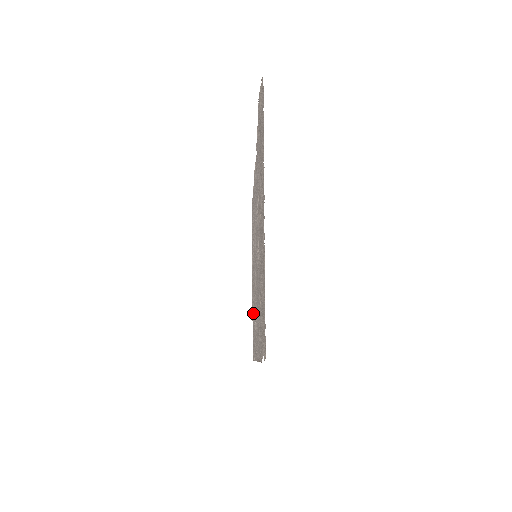
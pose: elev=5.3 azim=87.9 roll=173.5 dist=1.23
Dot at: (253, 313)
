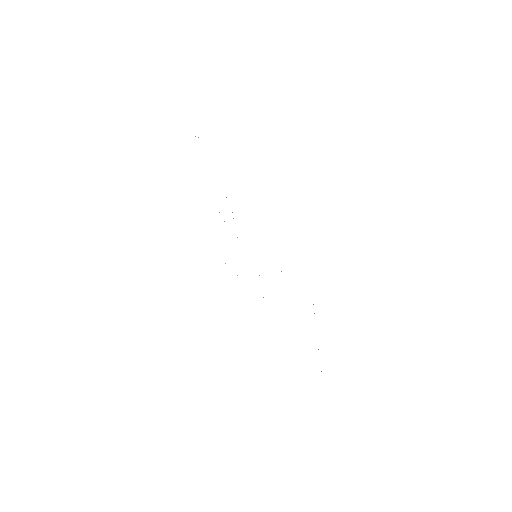
Dot at: occluded
